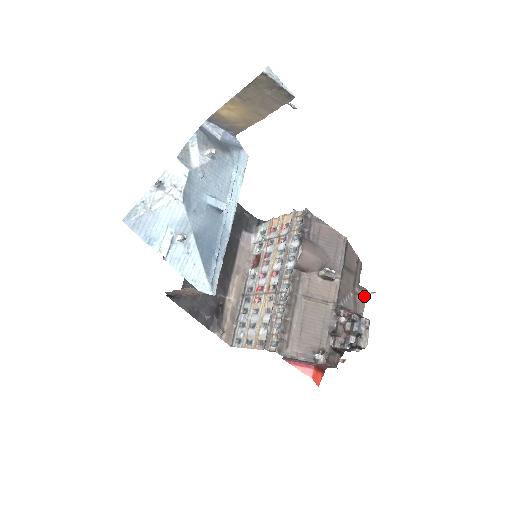
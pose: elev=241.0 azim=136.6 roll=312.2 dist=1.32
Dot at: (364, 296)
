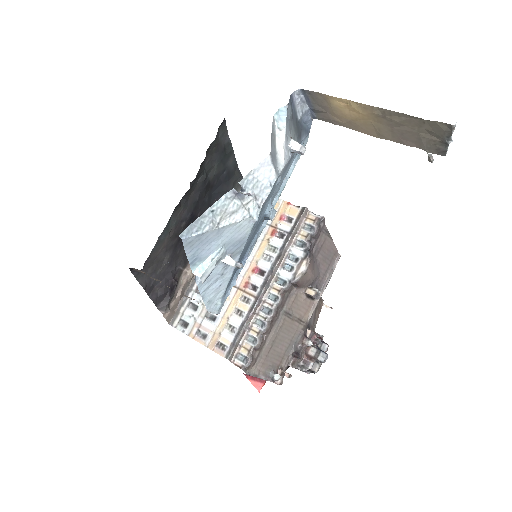
Dot at: (320, 308)
